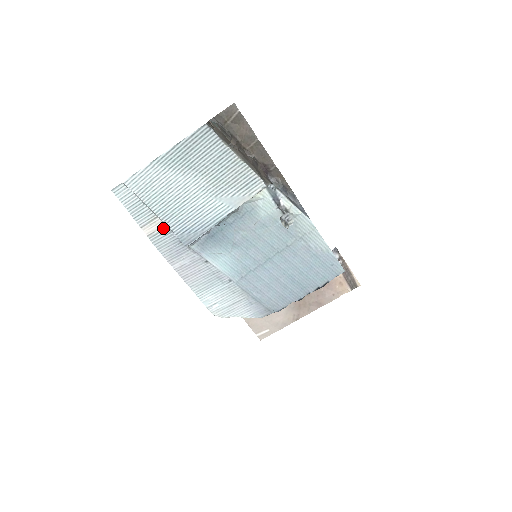
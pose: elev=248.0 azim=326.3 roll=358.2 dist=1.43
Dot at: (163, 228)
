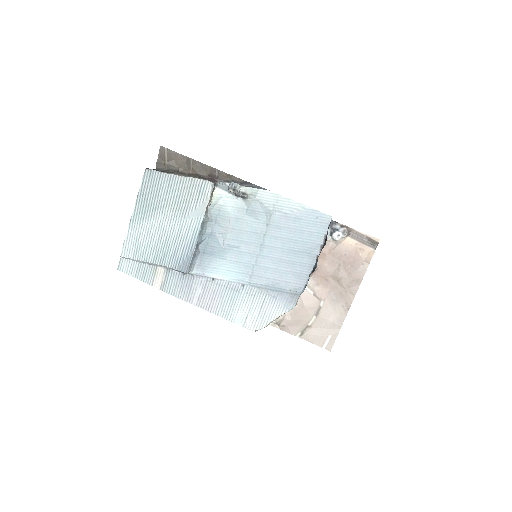
Dot at: (165, 273)
